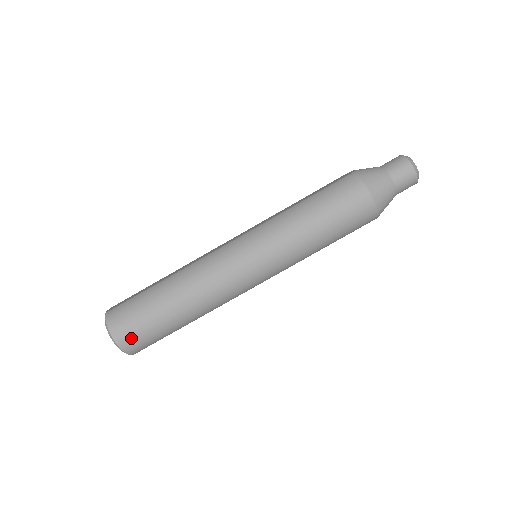
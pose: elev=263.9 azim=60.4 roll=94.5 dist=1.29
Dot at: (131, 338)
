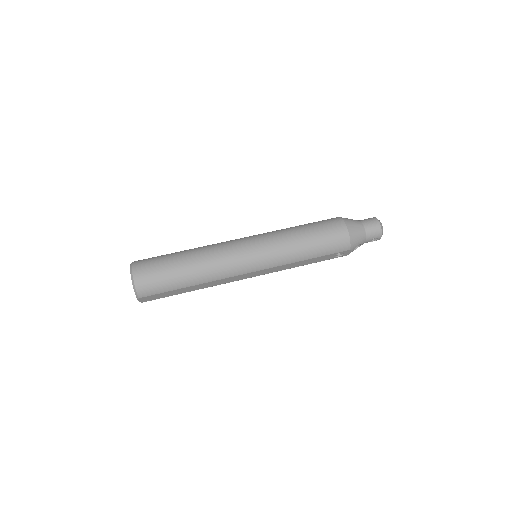
Dot at: (145, 276)
